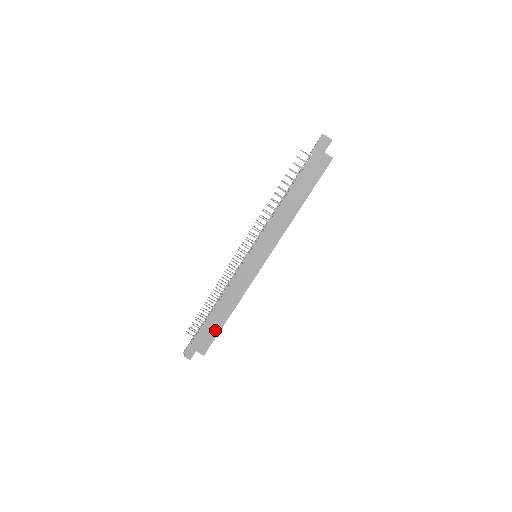
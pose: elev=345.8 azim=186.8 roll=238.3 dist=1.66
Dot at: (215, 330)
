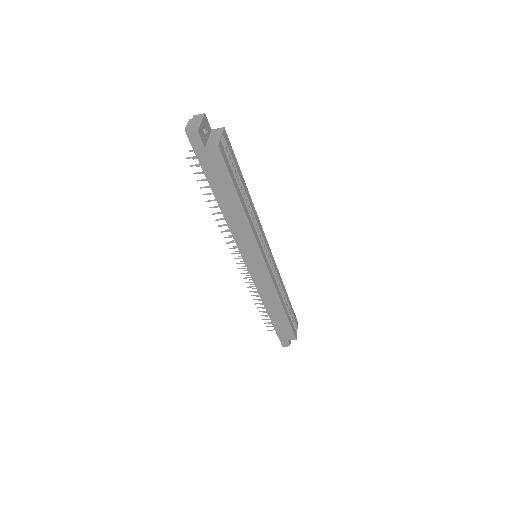
Dot at: (284, 323)
